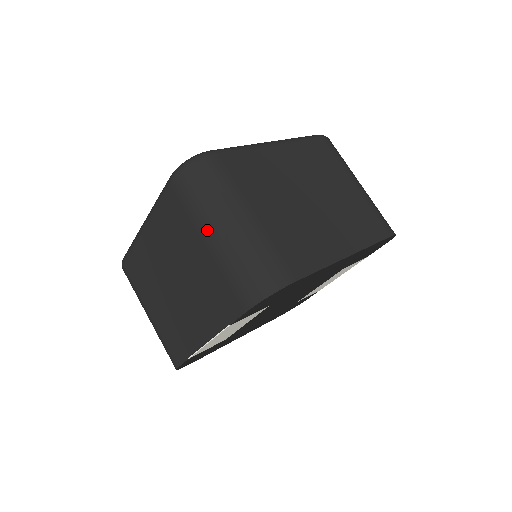
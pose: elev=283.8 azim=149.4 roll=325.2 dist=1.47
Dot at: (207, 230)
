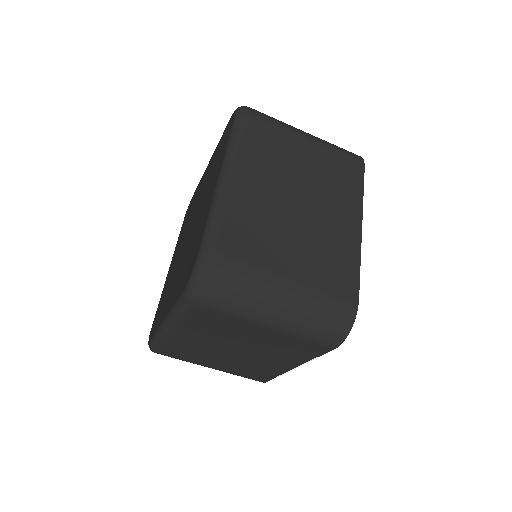
Dot at: (261, 319)
